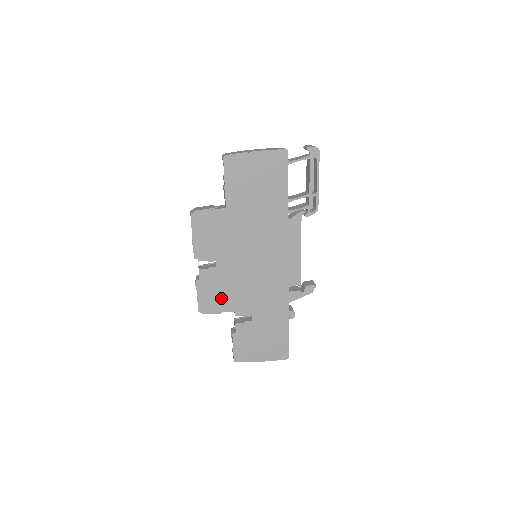
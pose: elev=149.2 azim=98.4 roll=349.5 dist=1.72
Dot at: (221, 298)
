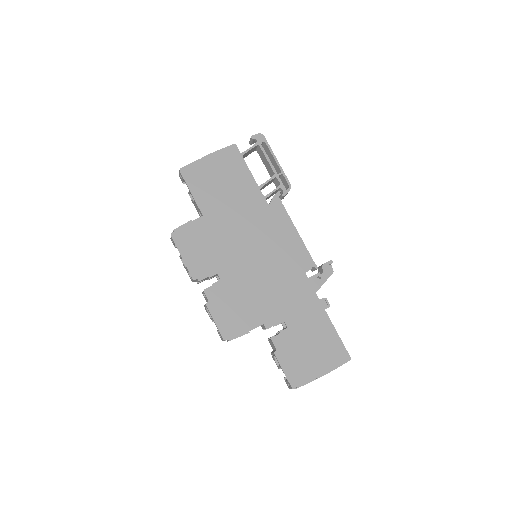
Dot at: (241, 314)
